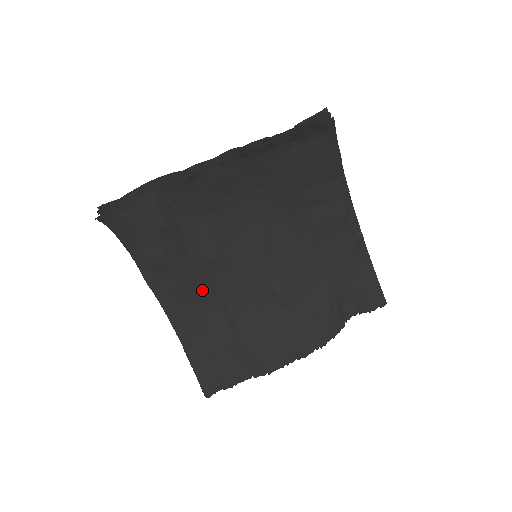
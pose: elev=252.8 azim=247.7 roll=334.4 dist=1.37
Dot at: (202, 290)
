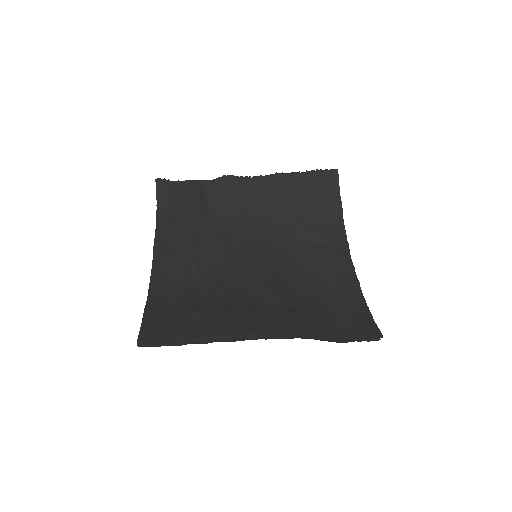
Dot at: (195, 268)
